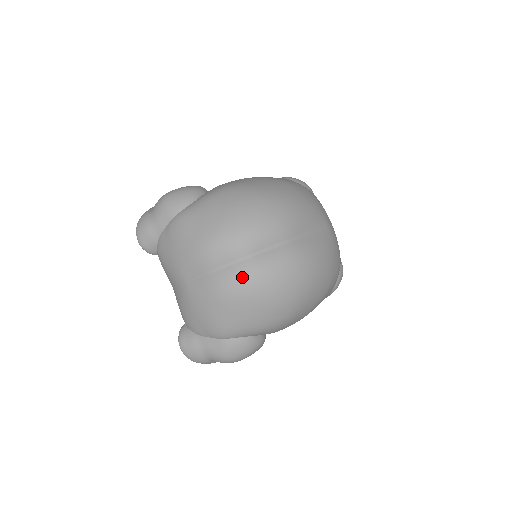
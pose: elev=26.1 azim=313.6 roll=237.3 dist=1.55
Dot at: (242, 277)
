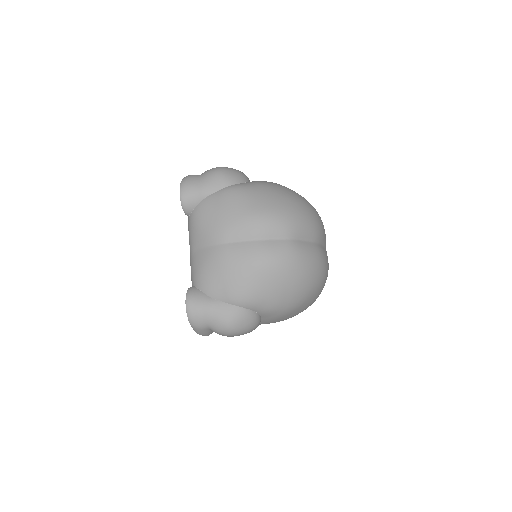
Dot at: (285, 252)
